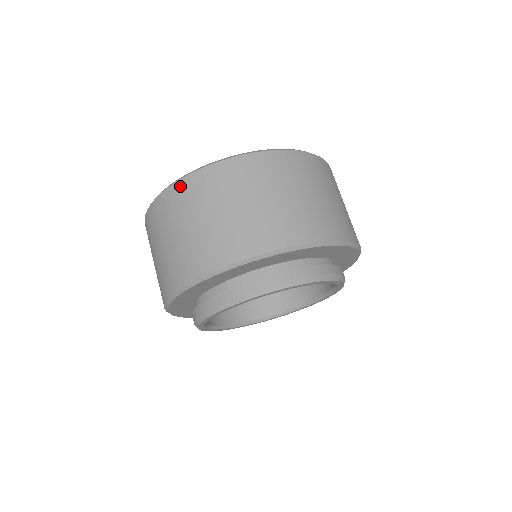
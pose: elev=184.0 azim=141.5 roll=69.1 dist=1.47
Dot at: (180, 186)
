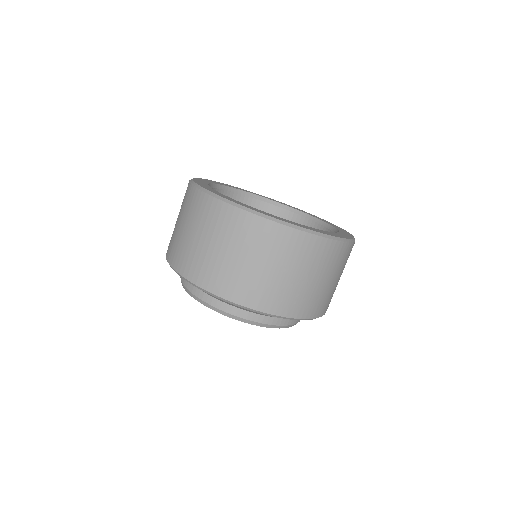
Dot at: (306, 239)
